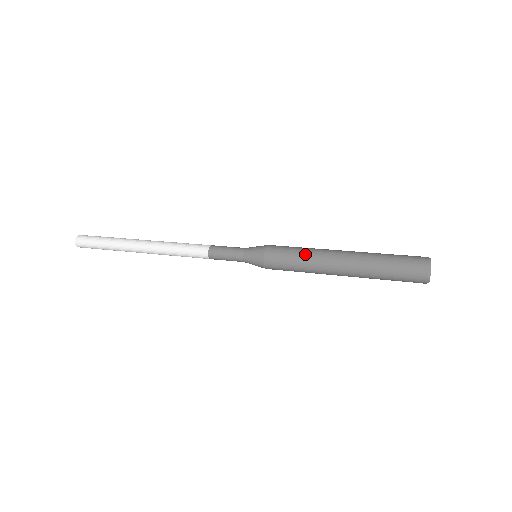
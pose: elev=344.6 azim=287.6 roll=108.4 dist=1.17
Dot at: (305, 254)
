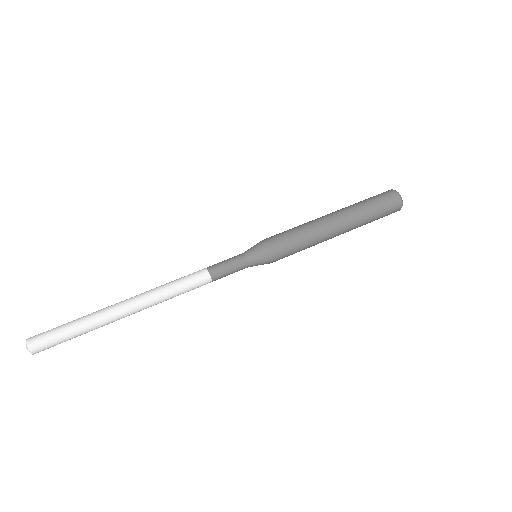
Dot at: (309, 246)
